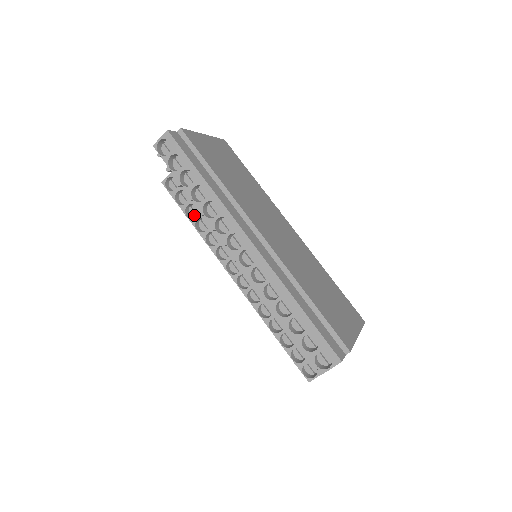
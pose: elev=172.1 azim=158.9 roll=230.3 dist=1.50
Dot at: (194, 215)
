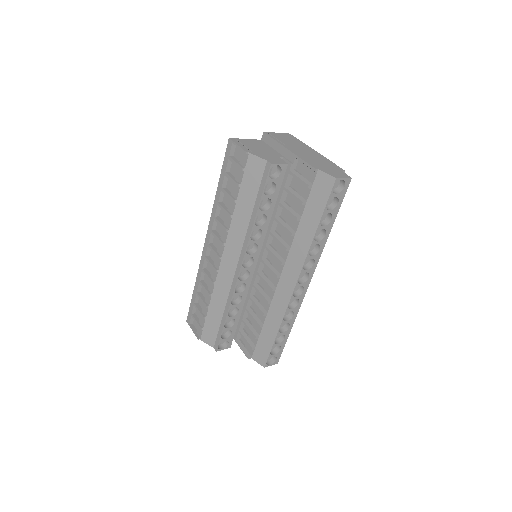
Dot at: occluded
